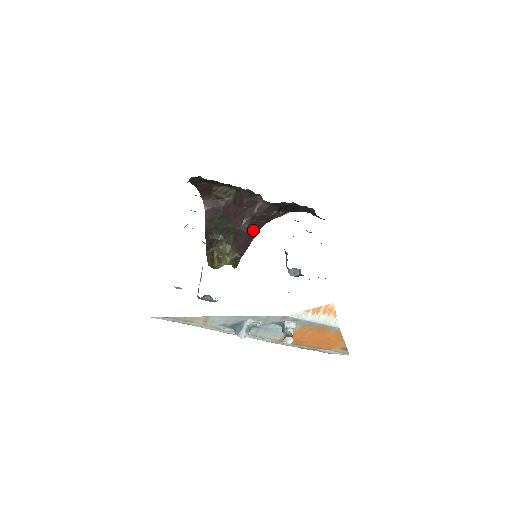
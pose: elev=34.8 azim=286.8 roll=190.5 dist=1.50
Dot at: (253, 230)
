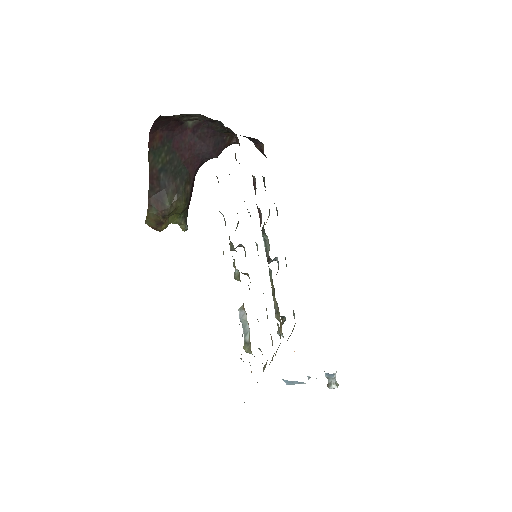
Dot at: occluded
